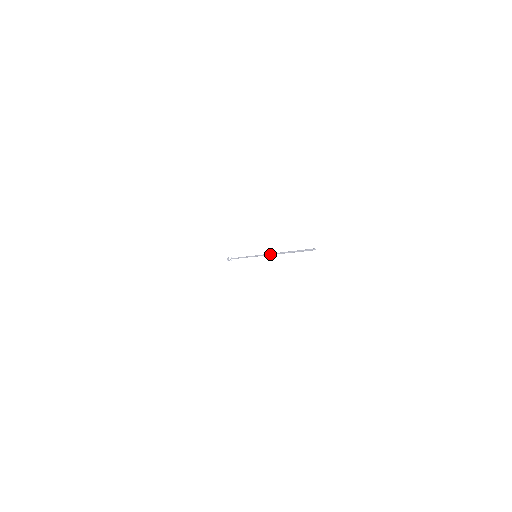
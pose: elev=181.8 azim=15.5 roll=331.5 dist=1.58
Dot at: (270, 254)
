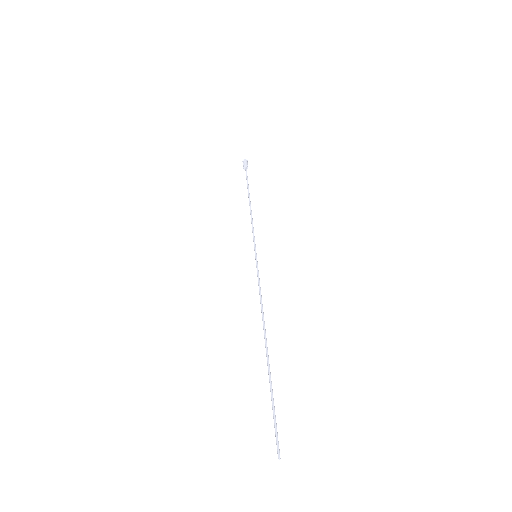
Dot at: (261, 308)
